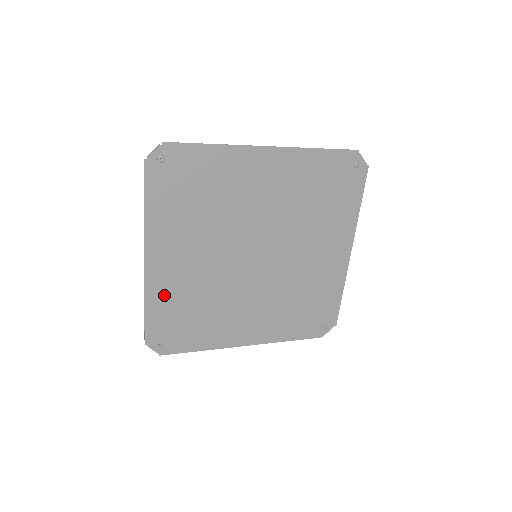
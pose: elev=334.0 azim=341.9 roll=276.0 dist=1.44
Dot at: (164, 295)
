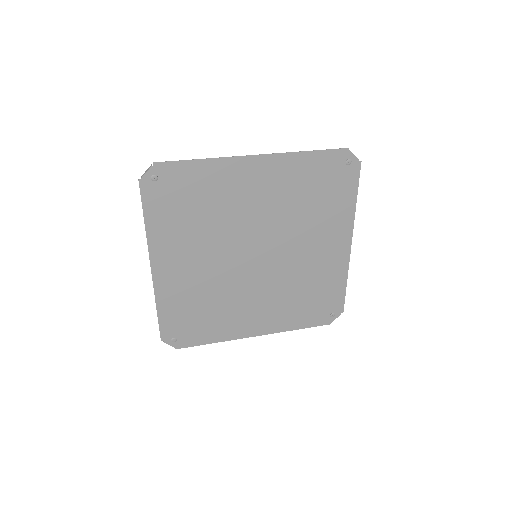
Dot at: (173, 297)
